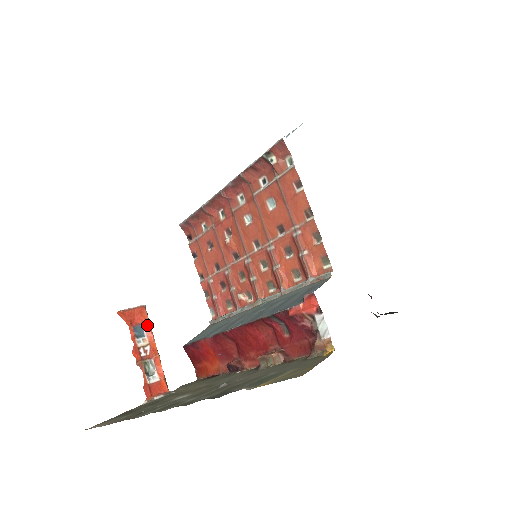
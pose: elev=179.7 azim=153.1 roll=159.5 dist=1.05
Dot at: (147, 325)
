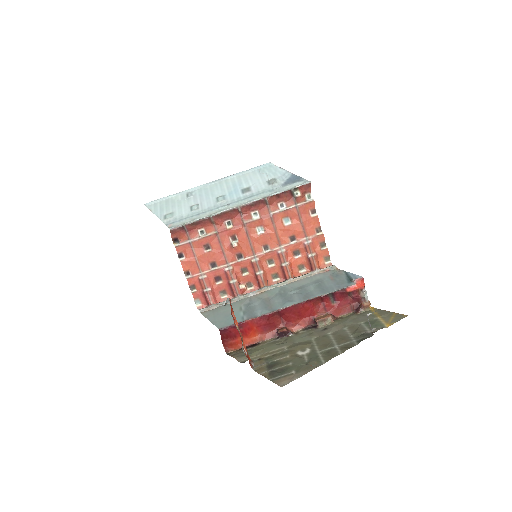
Dot at: occluded
